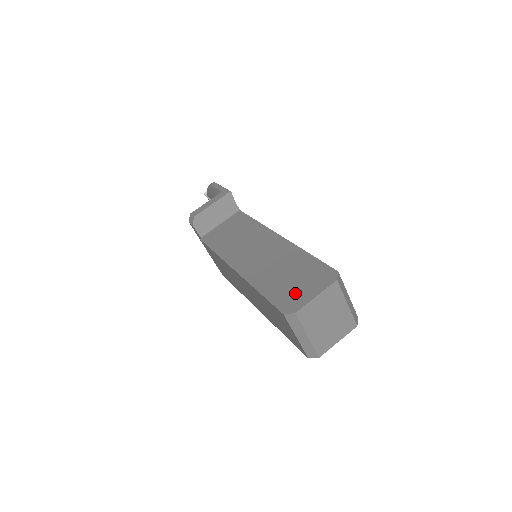
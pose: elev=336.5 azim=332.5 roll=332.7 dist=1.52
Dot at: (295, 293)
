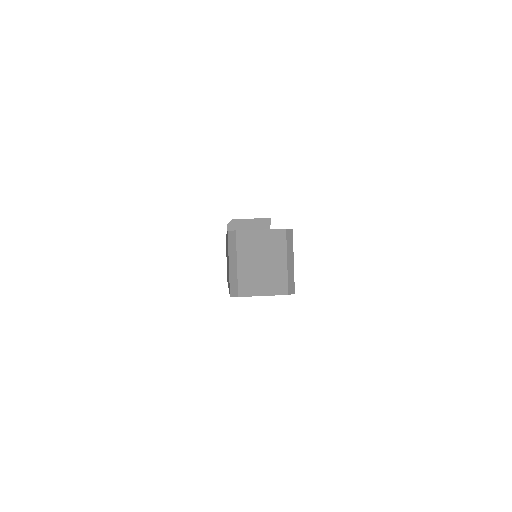
Dot at: occluded
